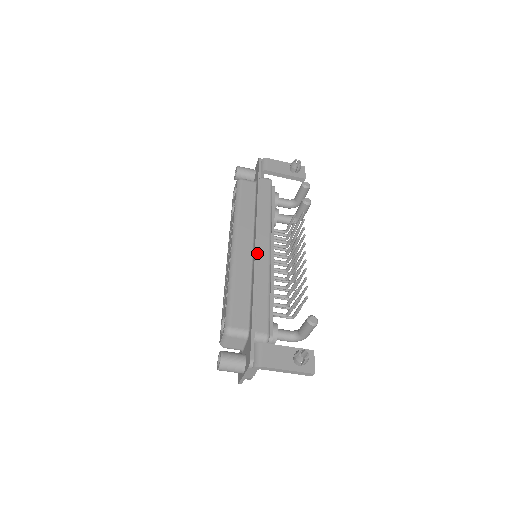
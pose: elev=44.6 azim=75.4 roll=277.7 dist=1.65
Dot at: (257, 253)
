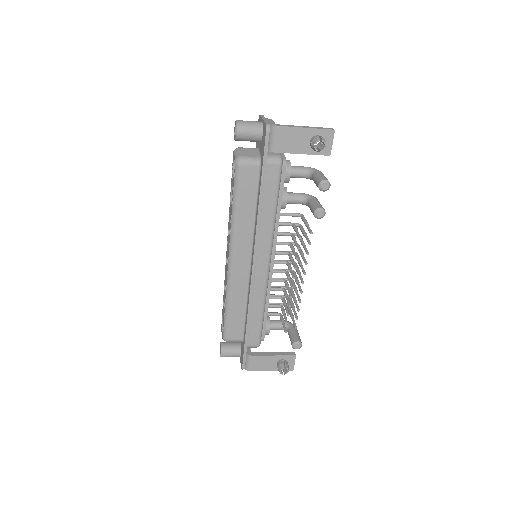
Dot at: (253, 279)
